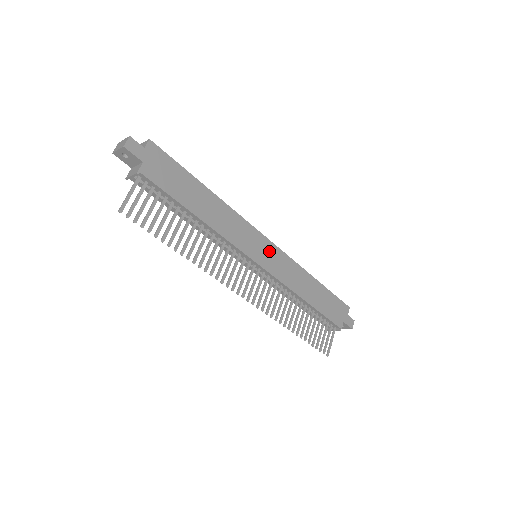
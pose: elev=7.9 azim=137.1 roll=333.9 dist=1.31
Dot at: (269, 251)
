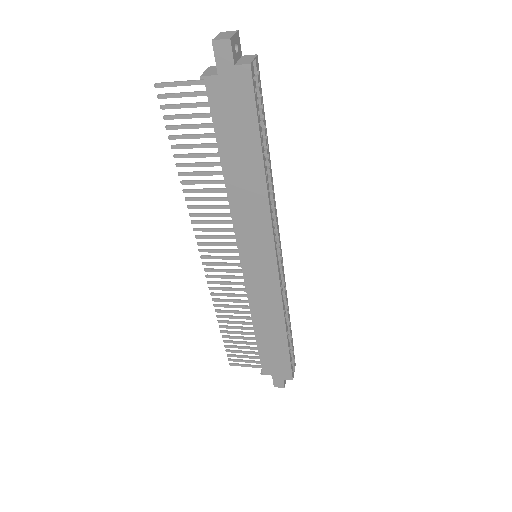
Dot at: (266, 269)
